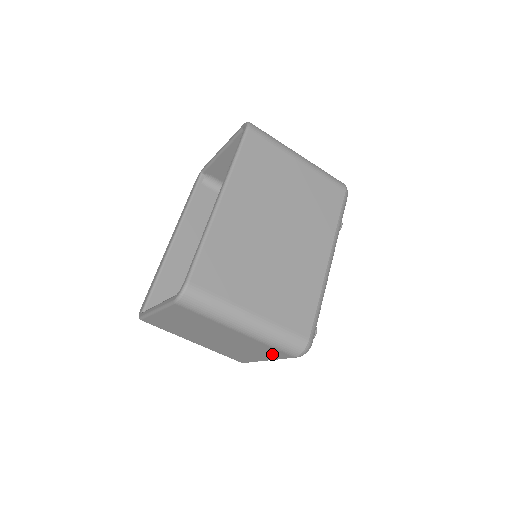
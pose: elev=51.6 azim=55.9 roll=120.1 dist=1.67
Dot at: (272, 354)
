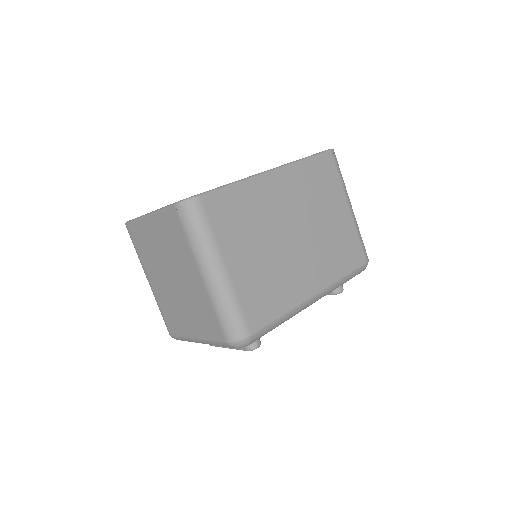
Dot at: (209, 329)
